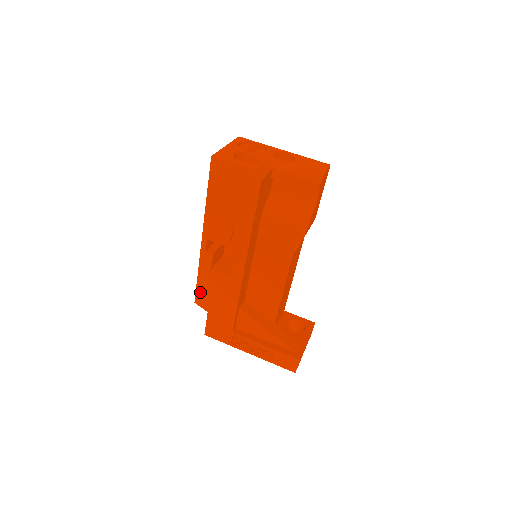
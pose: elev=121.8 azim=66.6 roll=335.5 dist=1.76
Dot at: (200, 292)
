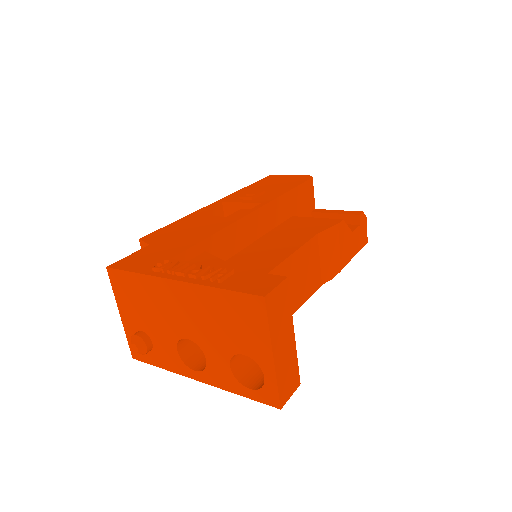
Dot at: (162, 231)
